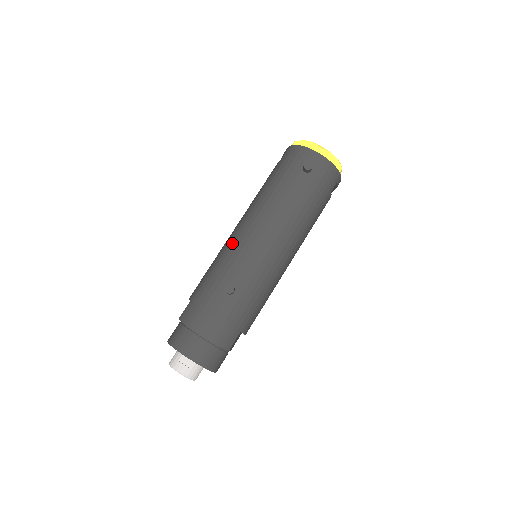
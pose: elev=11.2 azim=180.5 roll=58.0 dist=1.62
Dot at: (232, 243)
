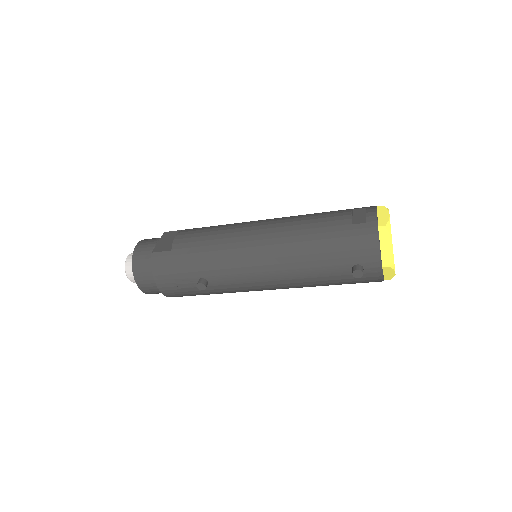
Dot at: (239, 251)
